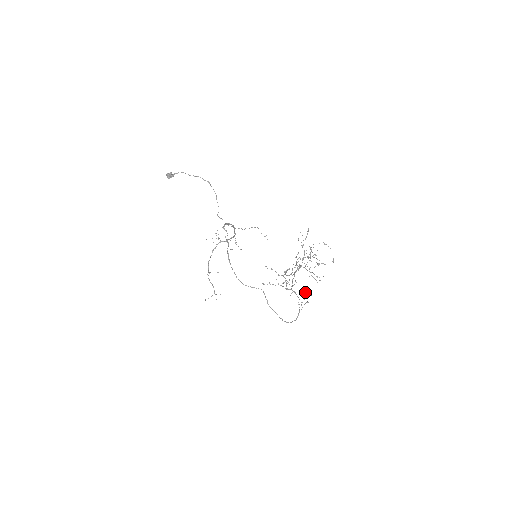
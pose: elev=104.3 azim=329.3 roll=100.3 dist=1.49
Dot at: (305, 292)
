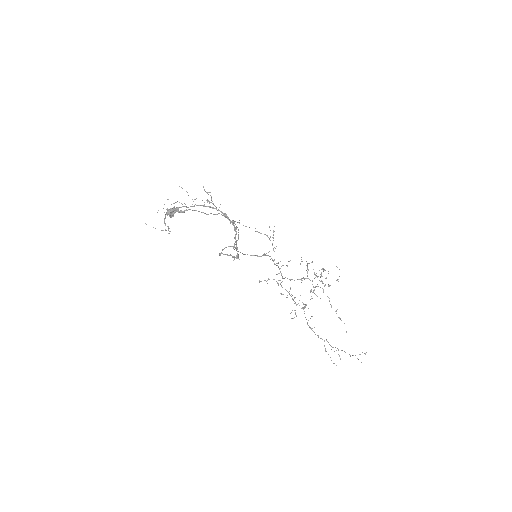
Dot at: occluded
